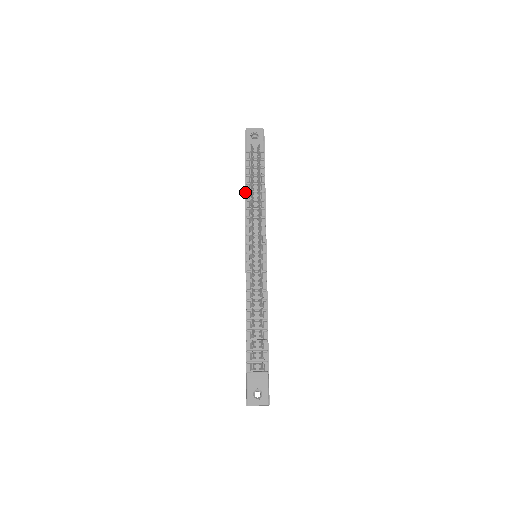
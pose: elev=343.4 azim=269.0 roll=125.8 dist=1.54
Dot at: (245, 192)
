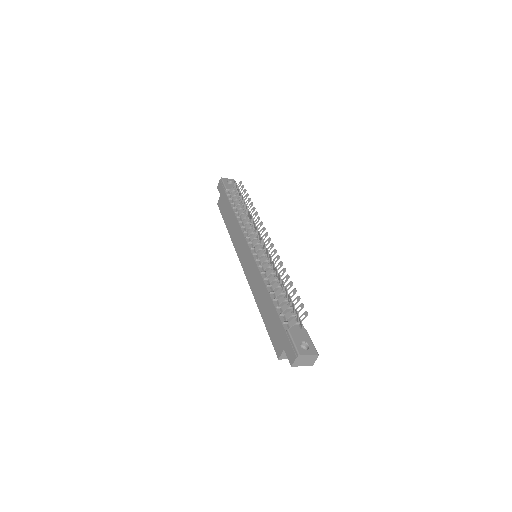
Dot at: (234, 212)
